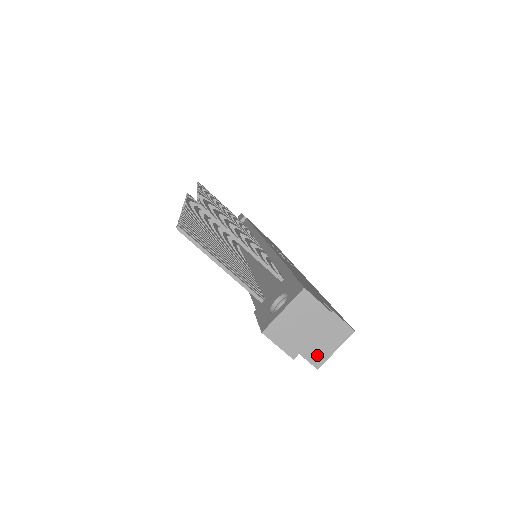
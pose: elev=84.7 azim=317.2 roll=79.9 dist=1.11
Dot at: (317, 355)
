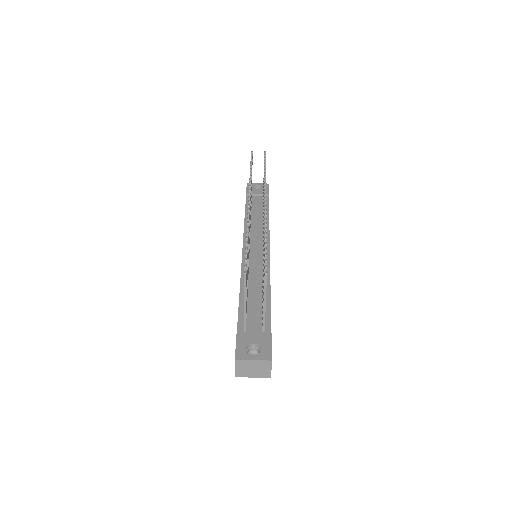
Dot at: occluded
